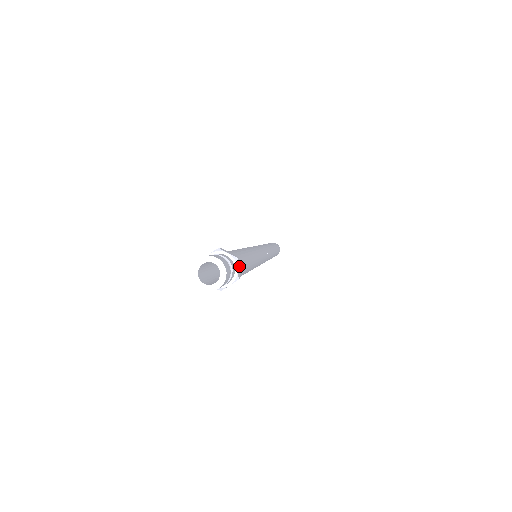
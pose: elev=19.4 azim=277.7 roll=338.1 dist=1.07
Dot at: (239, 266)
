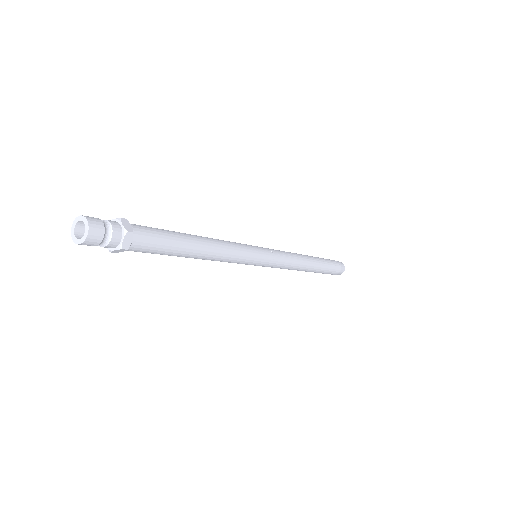
Dot at: (129, 224)
